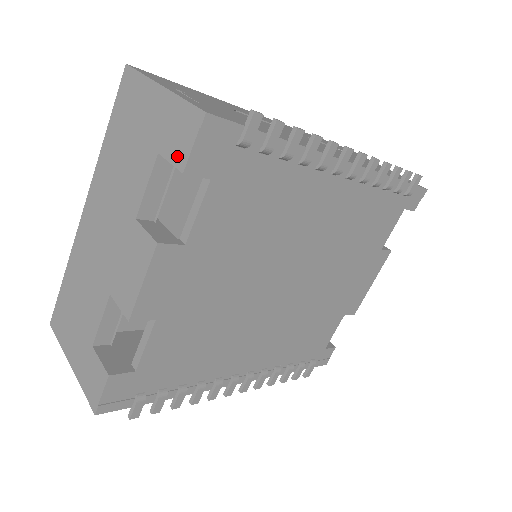
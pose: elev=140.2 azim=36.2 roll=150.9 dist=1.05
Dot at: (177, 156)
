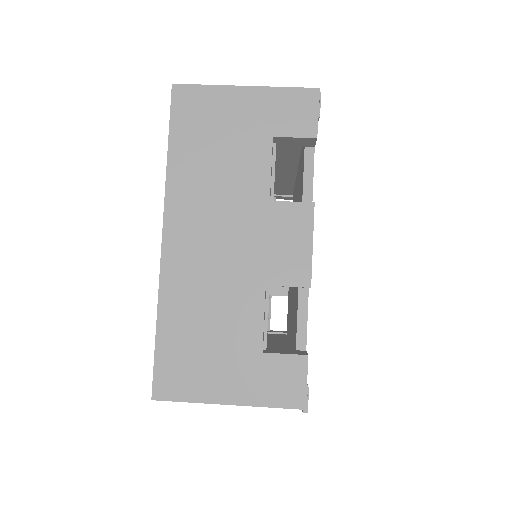
Dot at: (302, 129)
